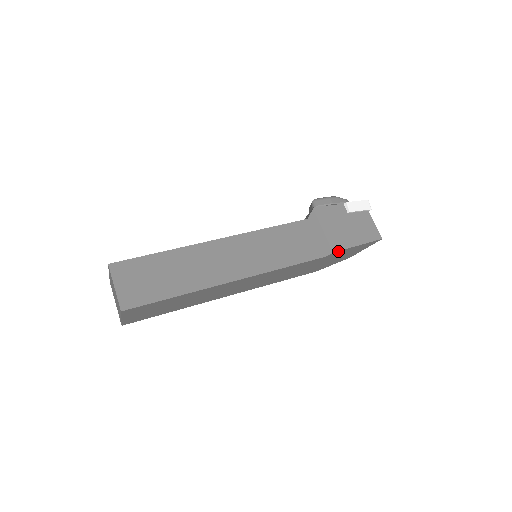
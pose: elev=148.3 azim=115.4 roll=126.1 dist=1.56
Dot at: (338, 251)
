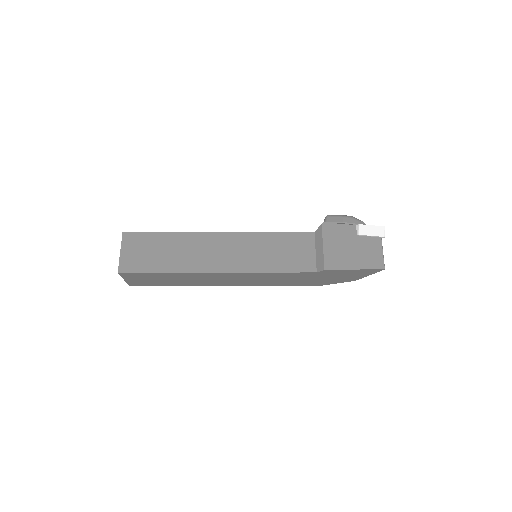
Dot at: (331, 270)
